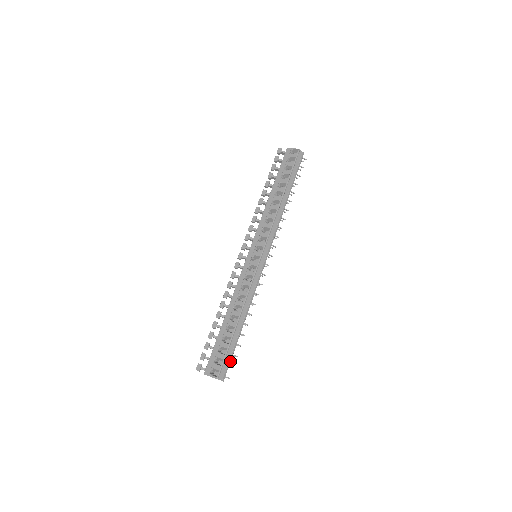
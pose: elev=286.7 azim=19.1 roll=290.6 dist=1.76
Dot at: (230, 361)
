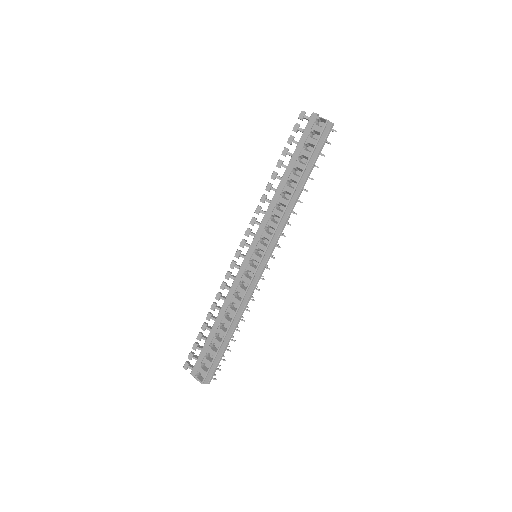
Dot at: (217, 366)
